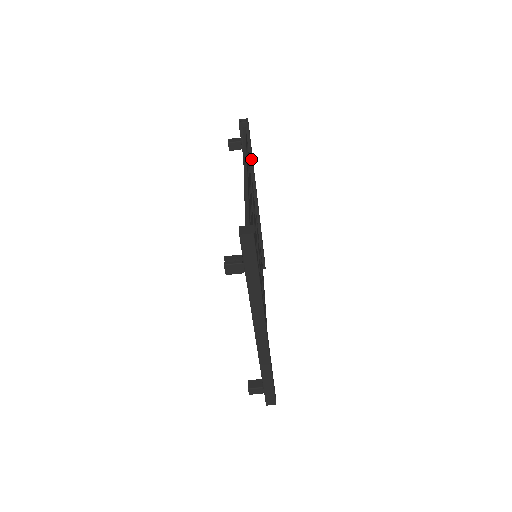
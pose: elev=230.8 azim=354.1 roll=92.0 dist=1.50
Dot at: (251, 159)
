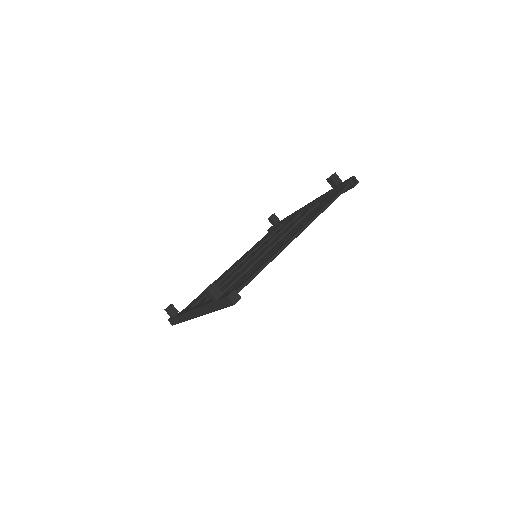
Dot at: occluded
